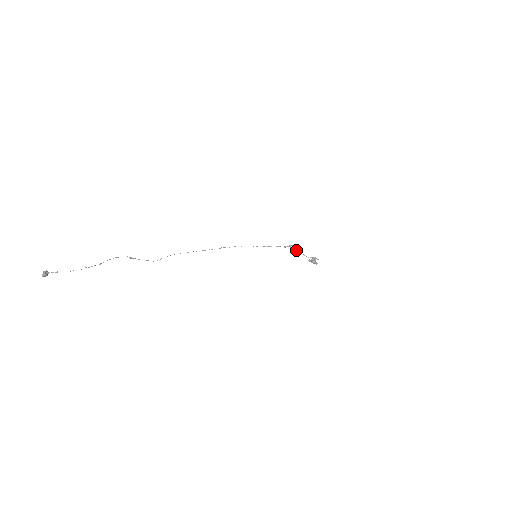
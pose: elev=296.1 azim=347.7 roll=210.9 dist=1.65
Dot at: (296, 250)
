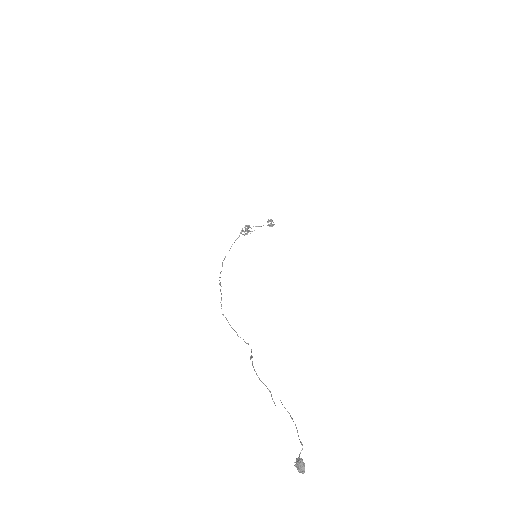
Dot at: occluded
